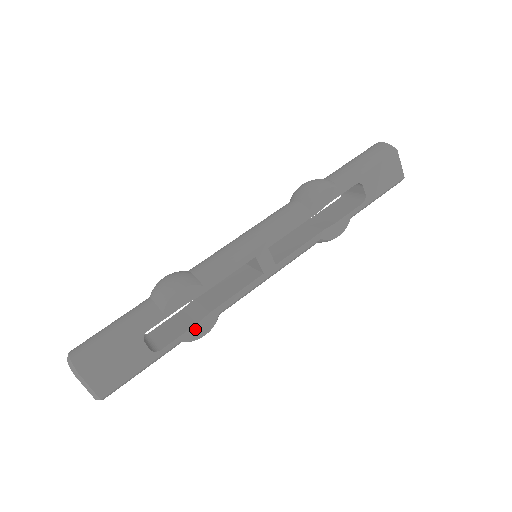
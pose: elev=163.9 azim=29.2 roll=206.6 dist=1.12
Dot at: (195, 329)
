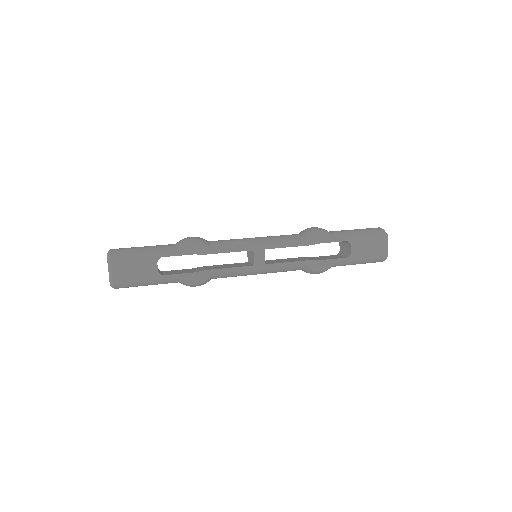
Dot at: (192, 275)
